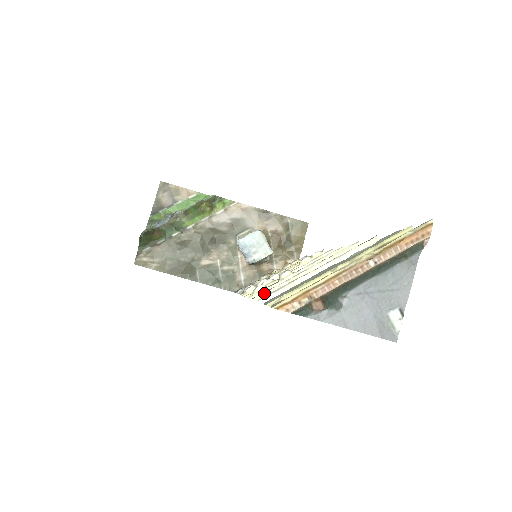
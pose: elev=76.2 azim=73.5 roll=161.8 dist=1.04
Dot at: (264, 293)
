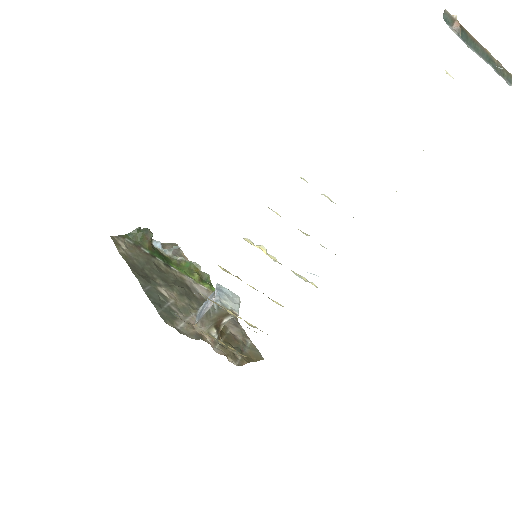
Dot at: occluded
